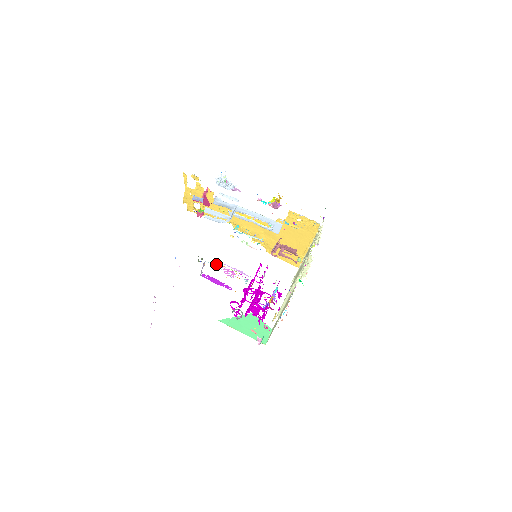
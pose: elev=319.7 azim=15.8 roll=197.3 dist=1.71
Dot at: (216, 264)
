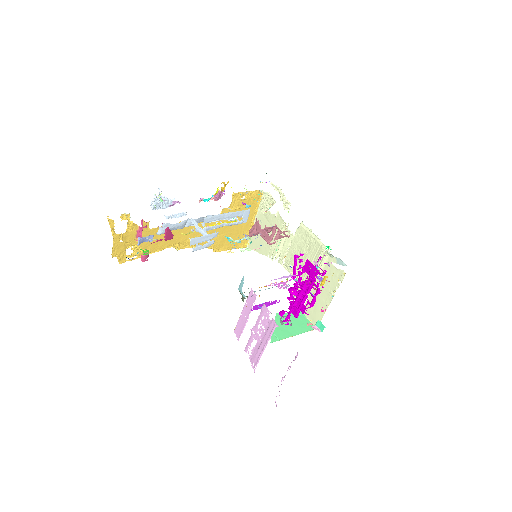
Dot at: occluded
